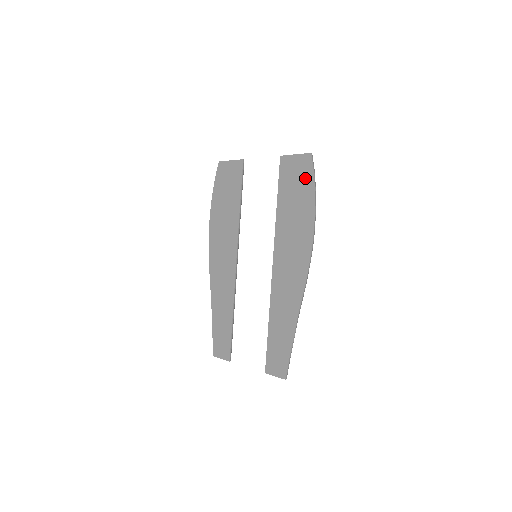
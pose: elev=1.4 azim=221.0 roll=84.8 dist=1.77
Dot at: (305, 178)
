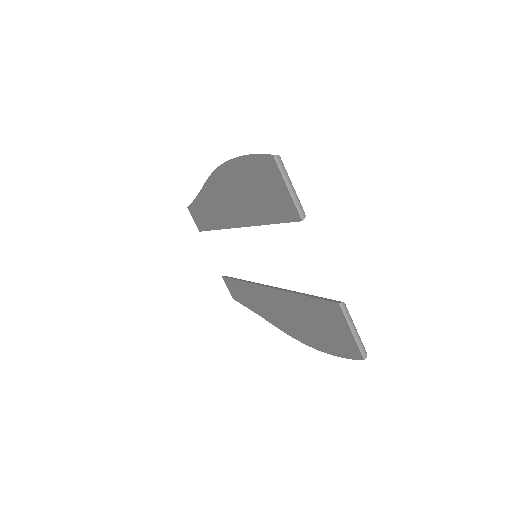
Dot at: (338, 345)
